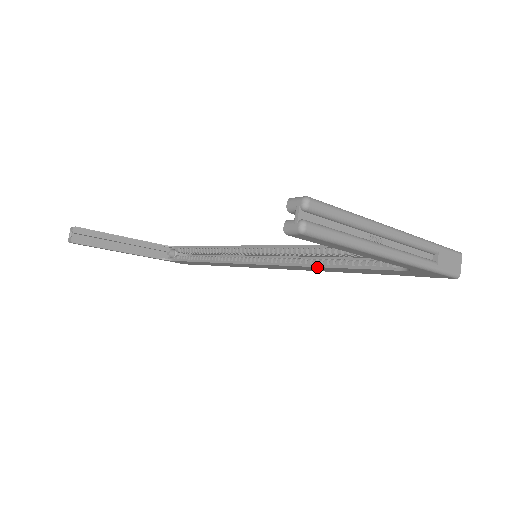
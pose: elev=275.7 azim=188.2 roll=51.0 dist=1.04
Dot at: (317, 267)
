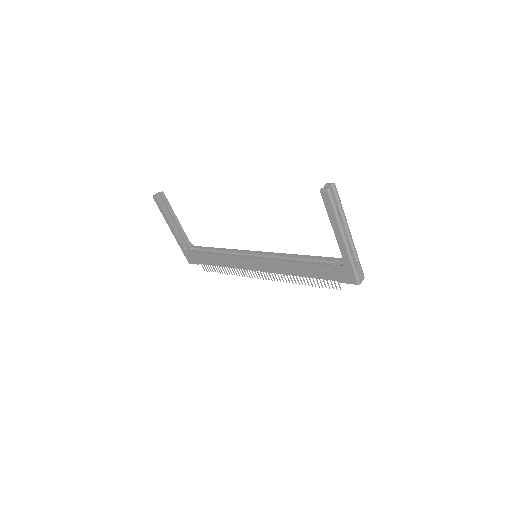
Dot at: (293, 263)
